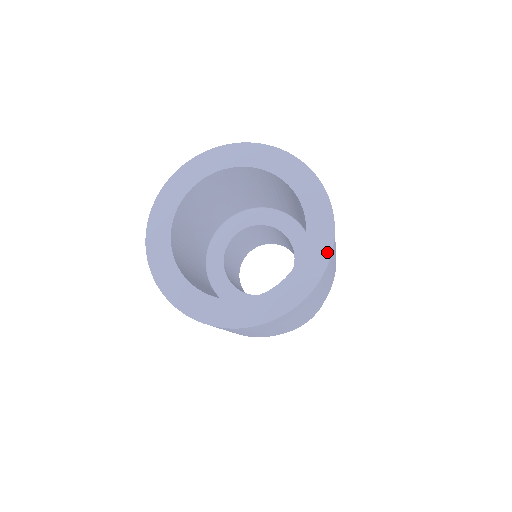
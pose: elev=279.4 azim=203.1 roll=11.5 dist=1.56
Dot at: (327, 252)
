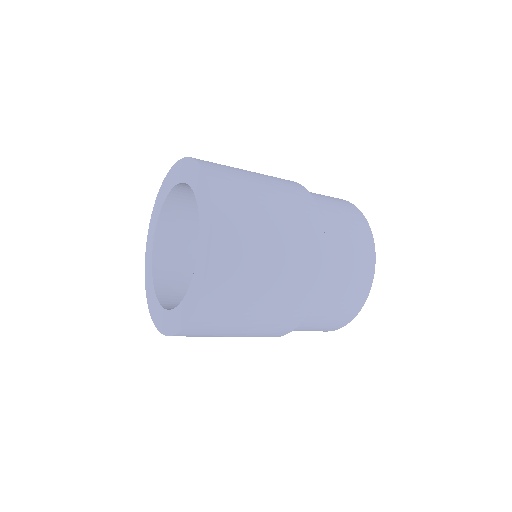
Dot at: (194, 306)
